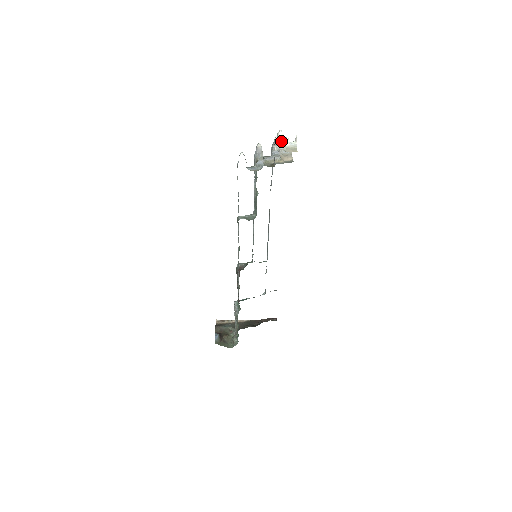
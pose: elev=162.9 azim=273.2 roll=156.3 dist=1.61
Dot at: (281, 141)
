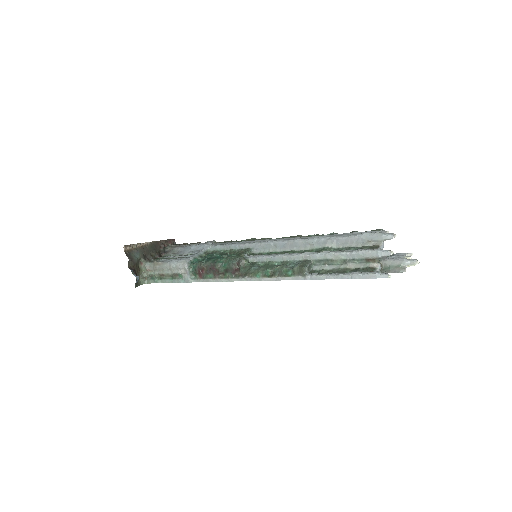
Dot at: occluded
